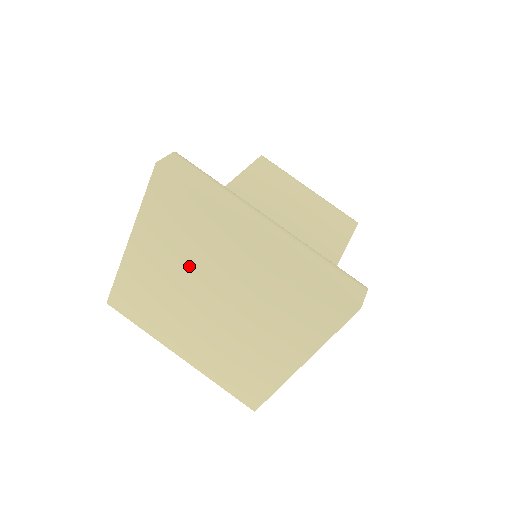
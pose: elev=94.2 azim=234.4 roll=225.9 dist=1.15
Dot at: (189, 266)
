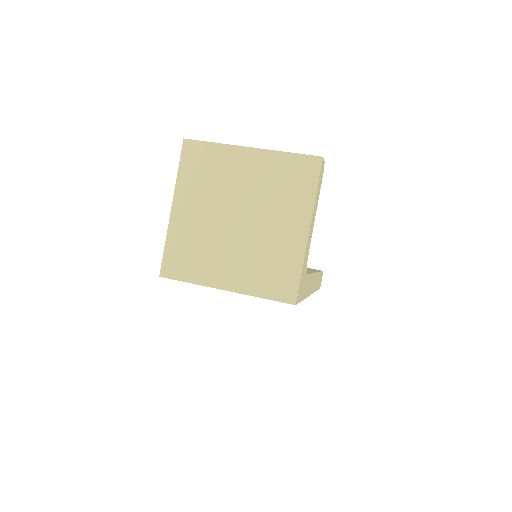
Dot at: (216, 197)
